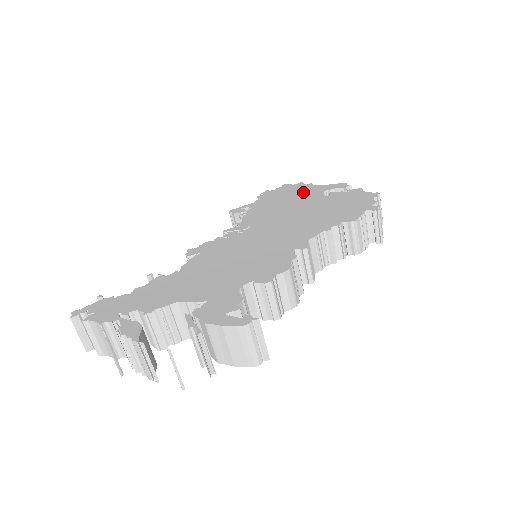
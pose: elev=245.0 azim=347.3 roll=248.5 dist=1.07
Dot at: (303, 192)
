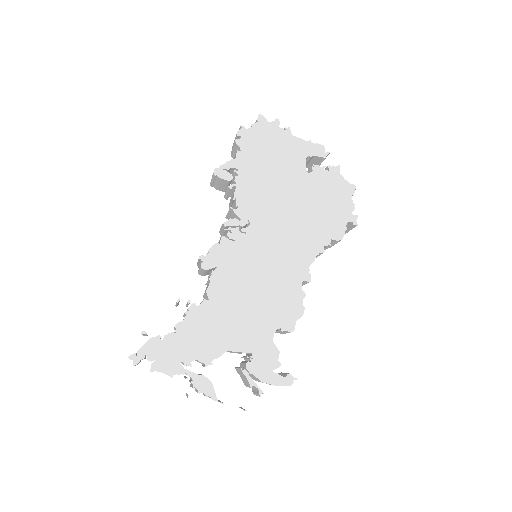
Dot at: (285, 152)
